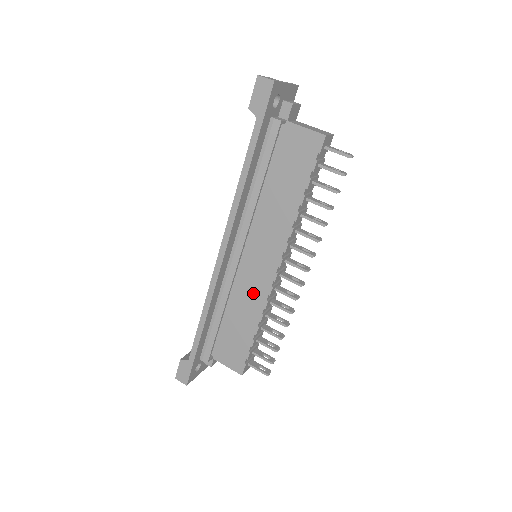
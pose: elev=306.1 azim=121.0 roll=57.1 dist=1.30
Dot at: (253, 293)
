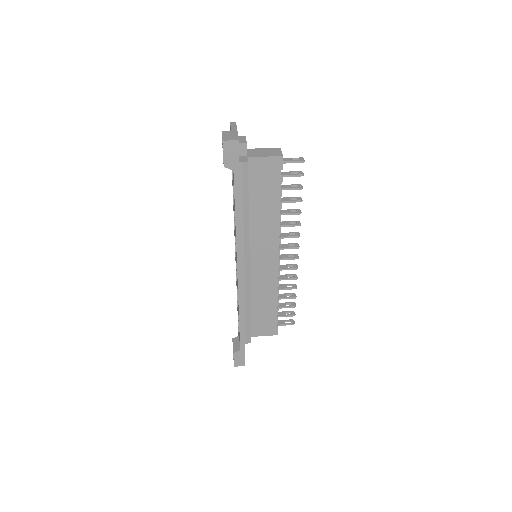
Dot at: (266, 281)
